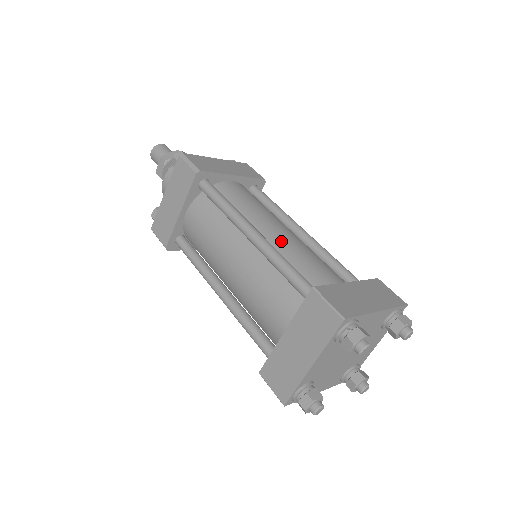
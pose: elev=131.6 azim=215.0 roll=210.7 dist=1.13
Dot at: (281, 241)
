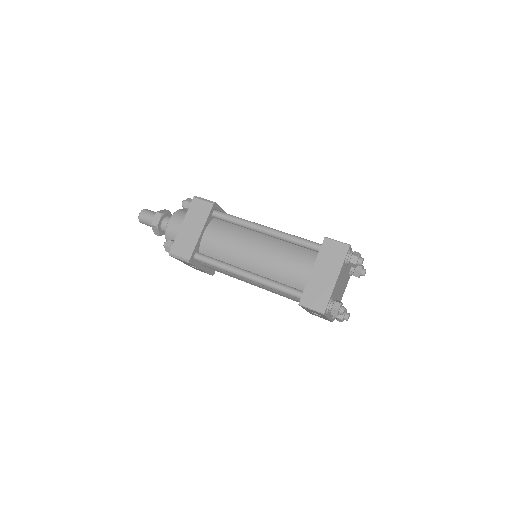
Dot at: occluded
